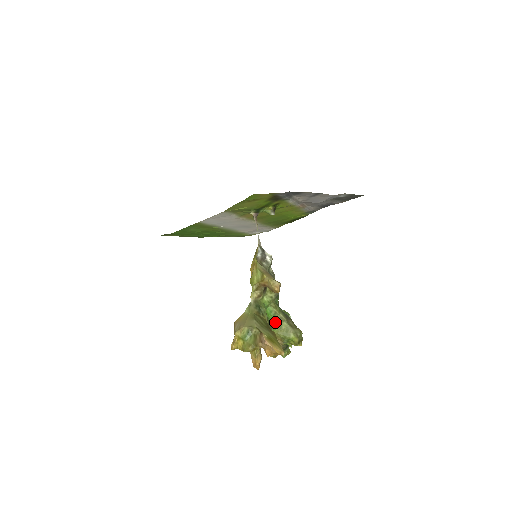
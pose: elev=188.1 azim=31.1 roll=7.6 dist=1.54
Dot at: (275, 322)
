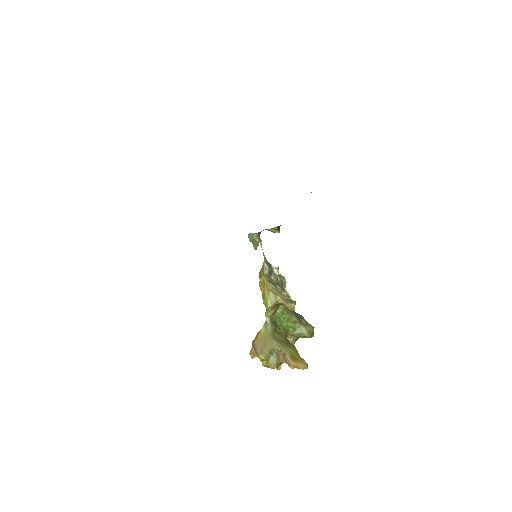
Dot at: (289, 326)
